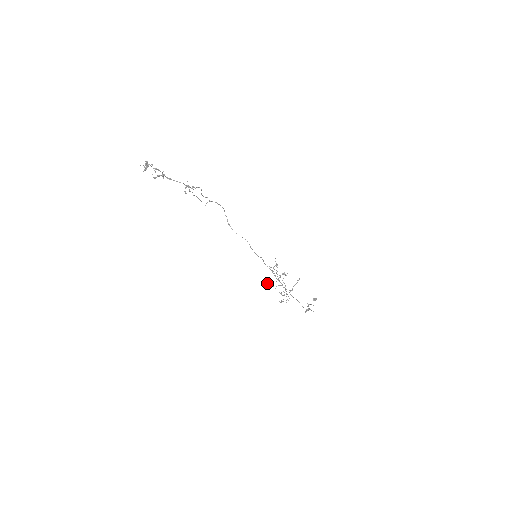
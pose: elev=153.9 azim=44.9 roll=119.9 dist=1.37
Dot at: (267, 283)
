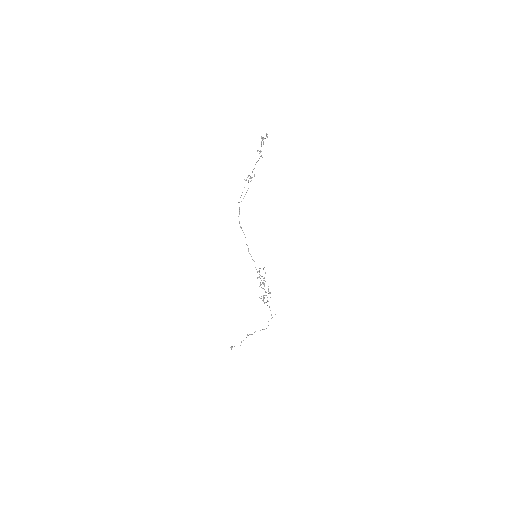
Dot at: occluded
